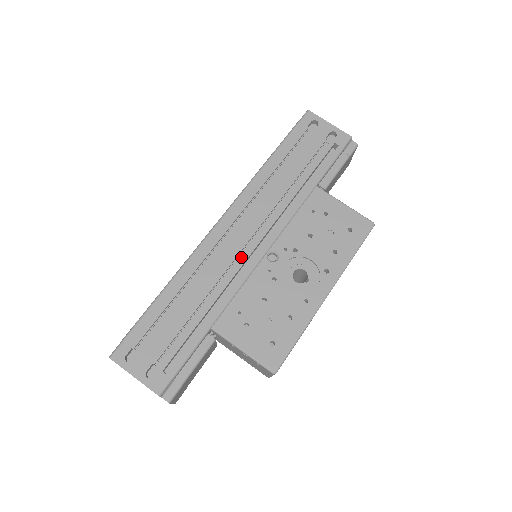
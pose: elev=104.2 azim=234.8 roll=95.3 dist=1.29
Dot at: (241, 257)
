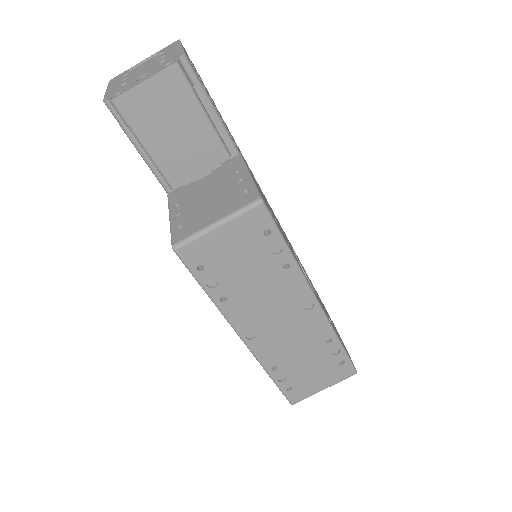
Dot at: occluded
